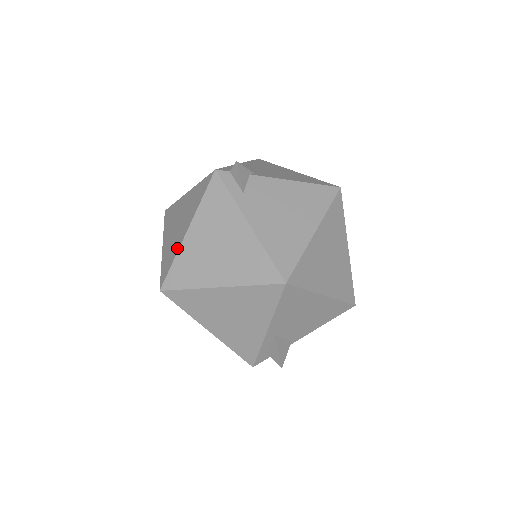
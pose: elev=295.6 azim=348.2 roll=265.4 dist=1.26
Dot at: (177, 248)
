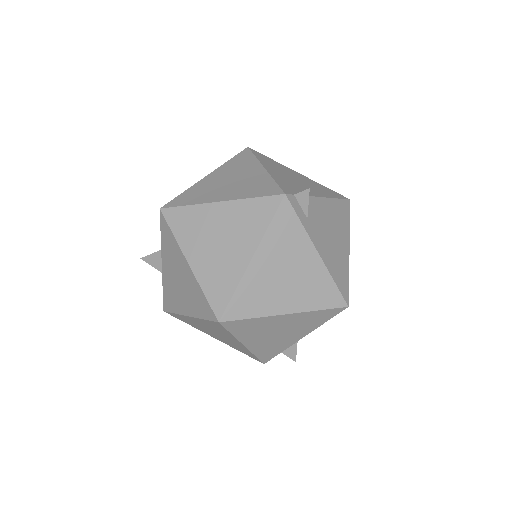
Dot at: (237, 276)
